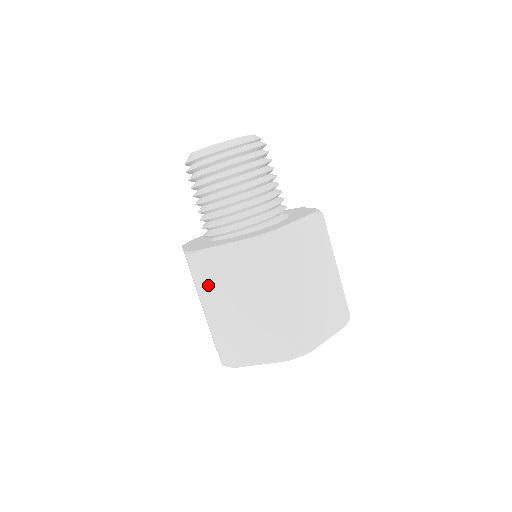
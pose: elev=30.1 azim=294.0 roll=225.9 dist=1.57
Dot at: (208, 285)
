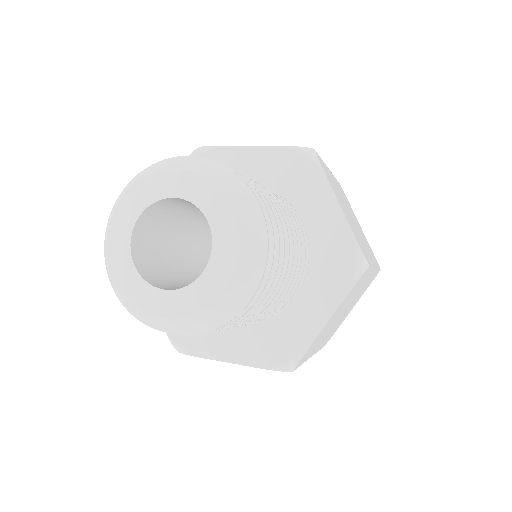
Dot at: occluded
